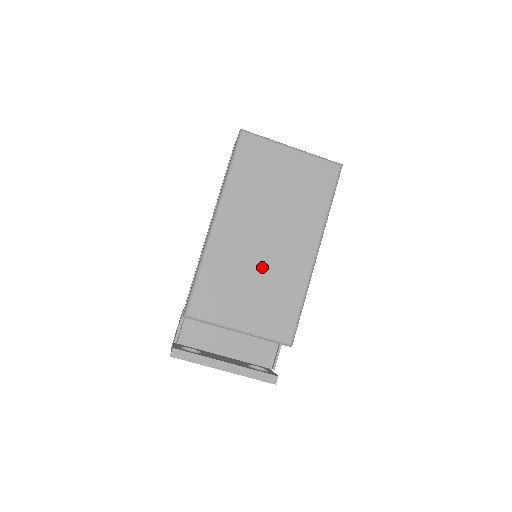
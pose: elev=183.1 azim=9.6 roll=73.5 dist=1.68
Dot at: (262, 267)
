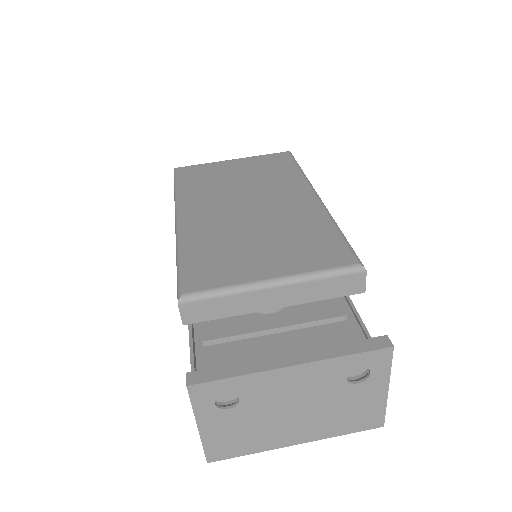
Dot at: (260, 224)
